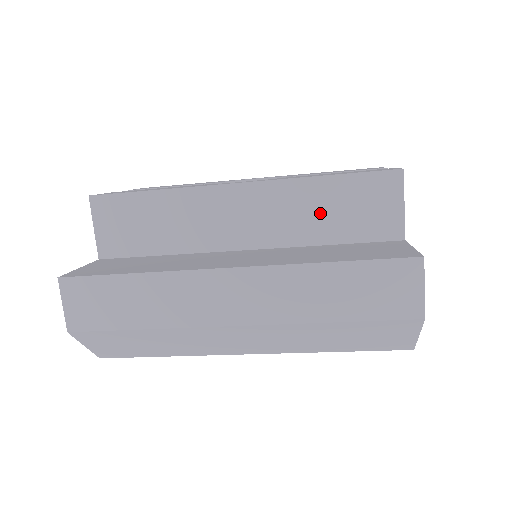
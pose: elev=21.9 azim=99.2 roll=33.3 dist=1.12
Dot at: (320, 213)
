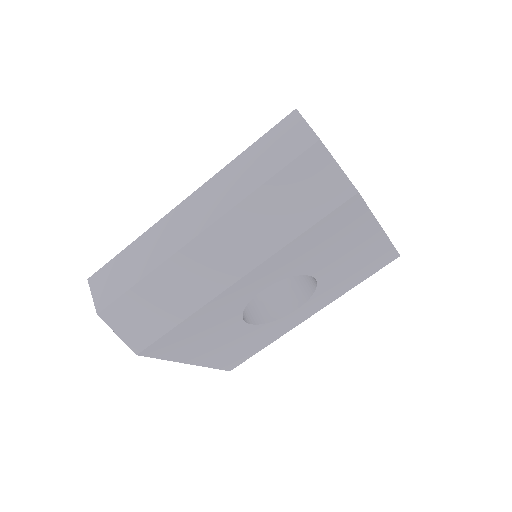
Dot at: occluded
